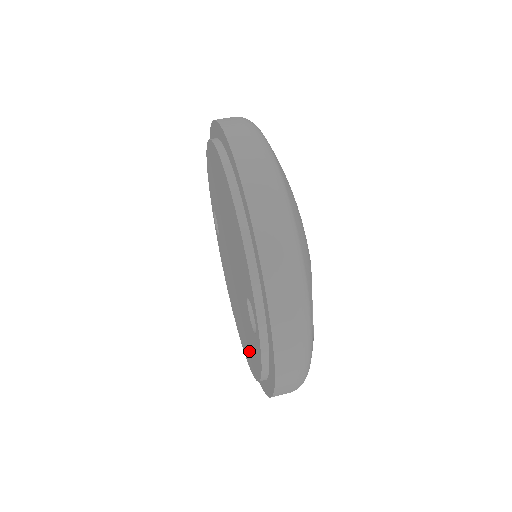
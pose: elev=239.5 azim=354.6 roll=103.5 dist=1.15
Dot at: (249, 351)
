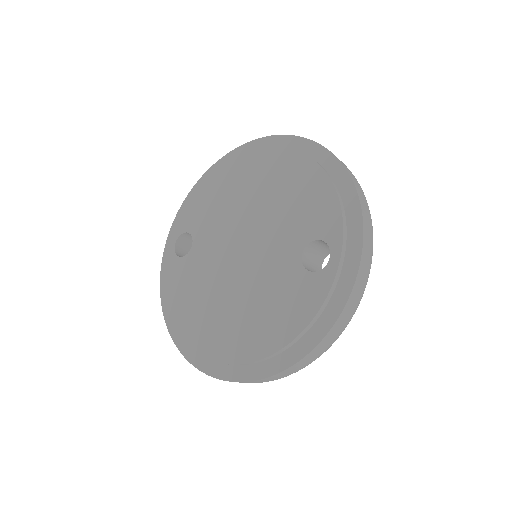
Dot at: (261, 329)
